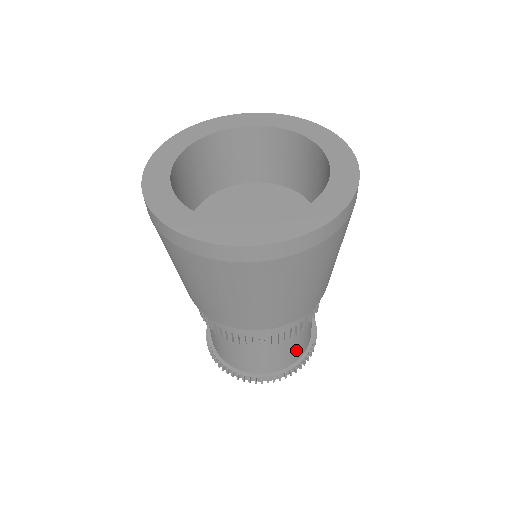
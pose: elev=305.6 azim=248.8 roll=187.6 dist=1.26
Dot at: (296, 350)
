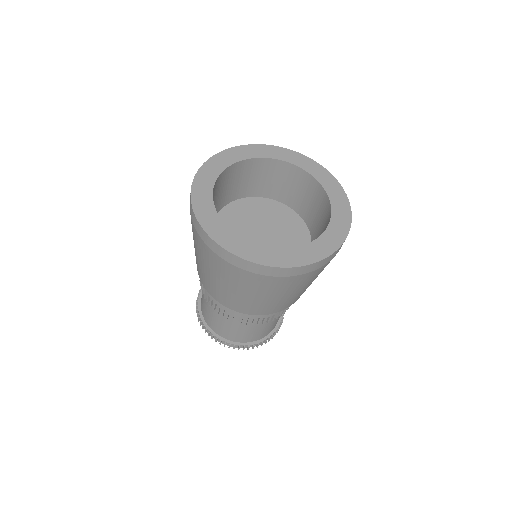
Dot at: occluded
